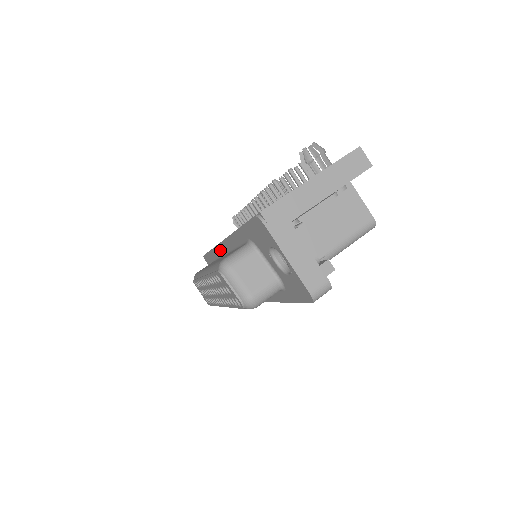
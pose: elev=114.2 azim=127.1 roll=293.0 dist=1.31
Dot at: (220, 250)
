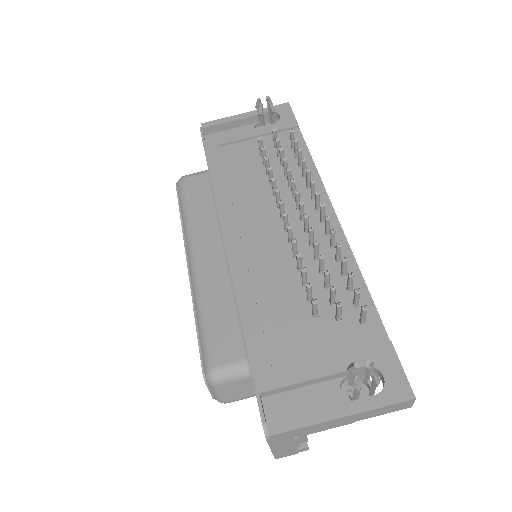
Dot at: occluded
